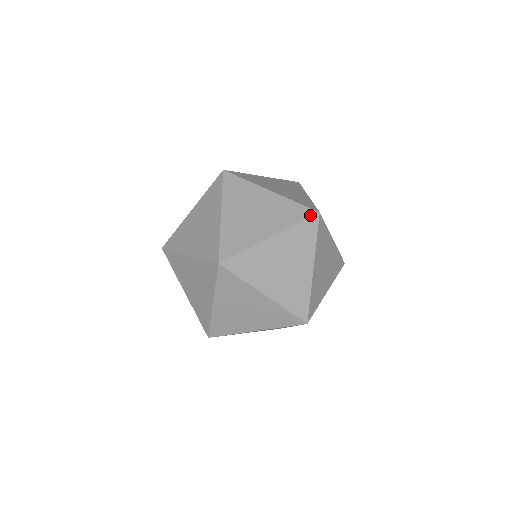
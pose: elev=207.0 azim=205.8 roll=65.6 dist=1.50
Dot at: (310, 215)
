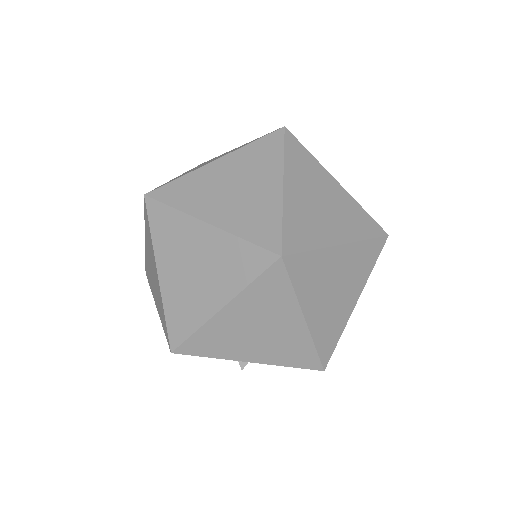
Dot at: (379, 225)
